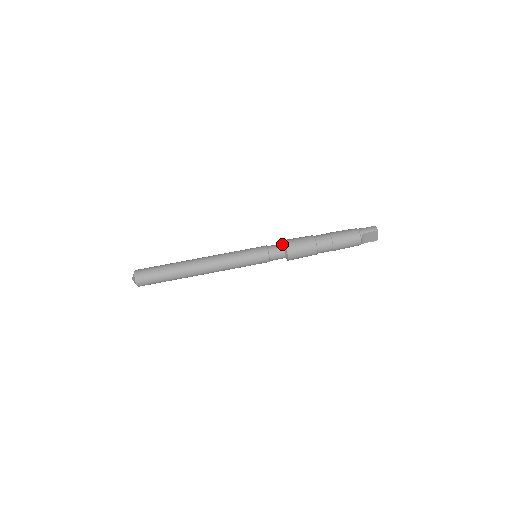
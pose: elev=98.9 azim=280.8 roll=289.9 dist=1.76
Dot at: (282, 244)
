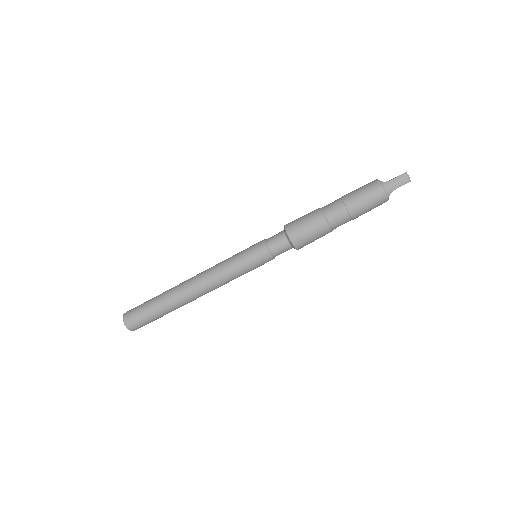
Dot at: (285, 238)
